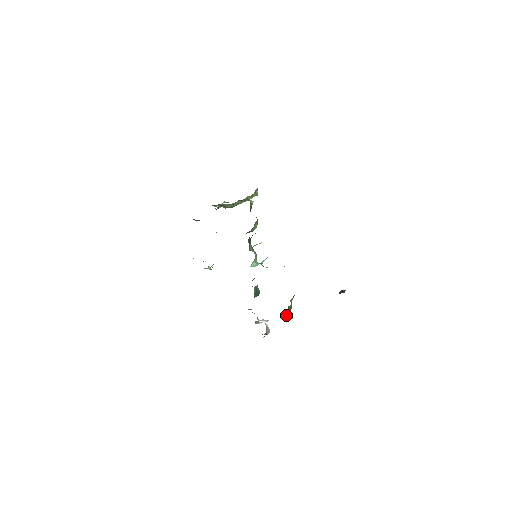
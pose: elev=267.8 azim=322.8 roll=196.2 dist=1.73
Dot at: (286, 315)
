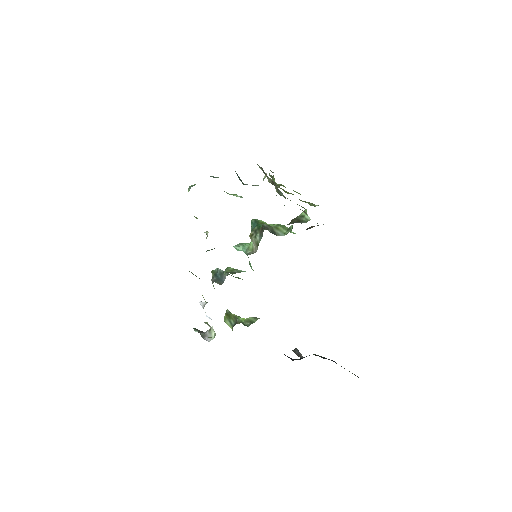
Dot at: (227, 317)
